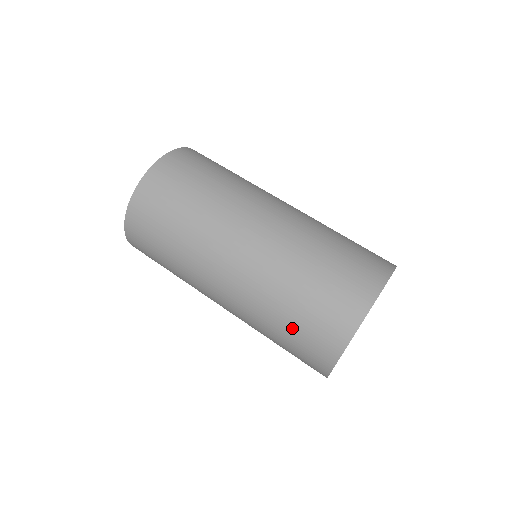
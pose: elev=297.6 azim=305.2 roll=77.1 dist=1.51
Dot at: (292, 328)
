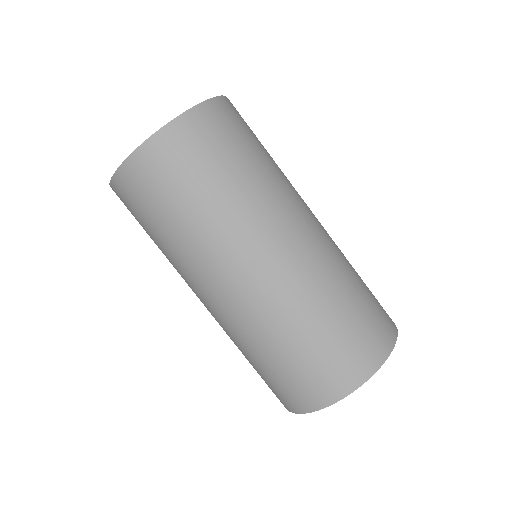
Dot at: occluded
